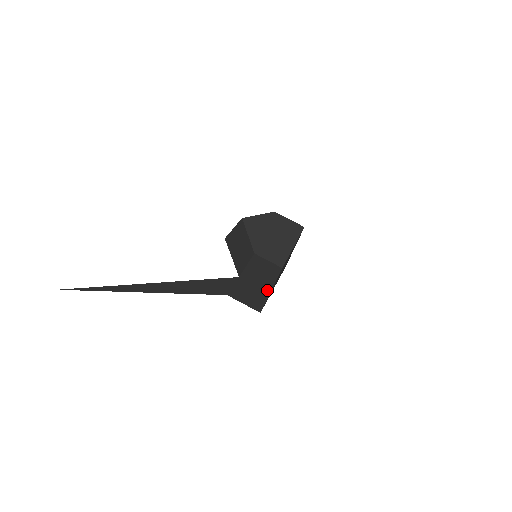
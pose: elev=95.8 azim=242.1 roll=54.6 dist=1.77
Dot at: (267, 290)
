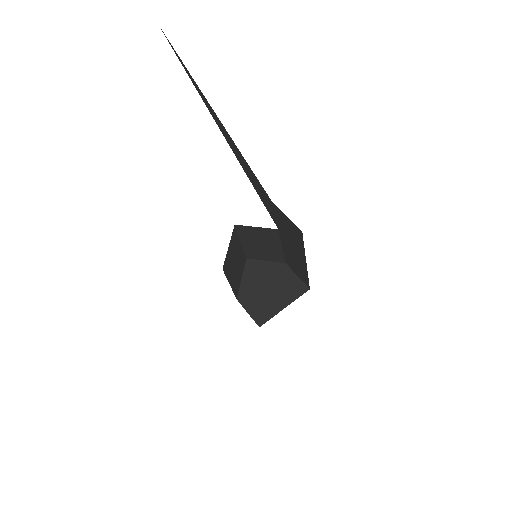
Dot at: occluded
